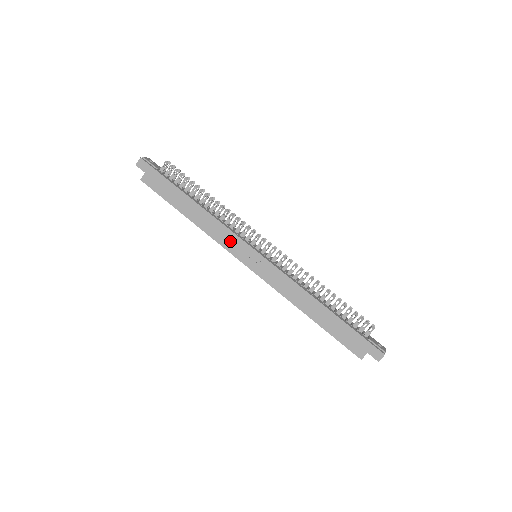
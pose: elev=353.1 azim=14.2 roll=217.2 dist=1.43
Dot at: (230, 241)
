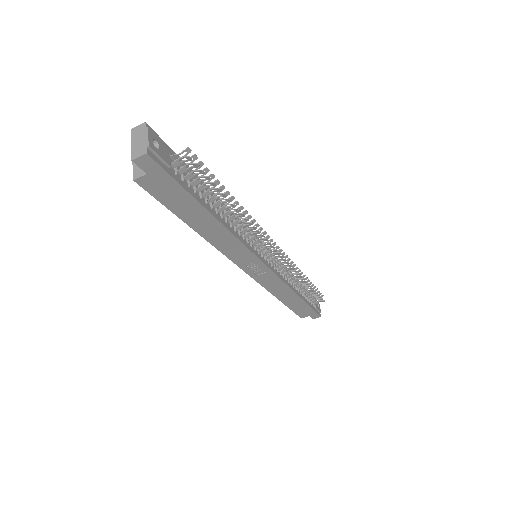
Dot at: (240, 255)
